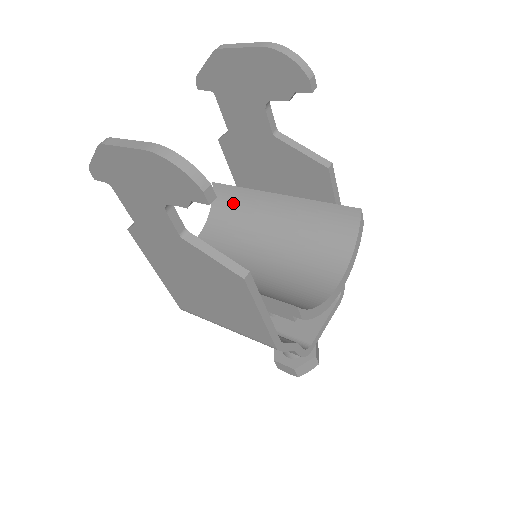
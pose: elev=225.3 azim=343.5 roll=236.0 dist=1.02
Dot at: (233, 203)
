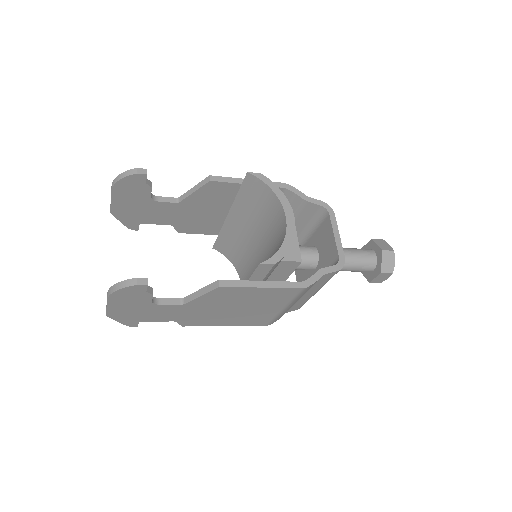
Dot at: (228, 245)
